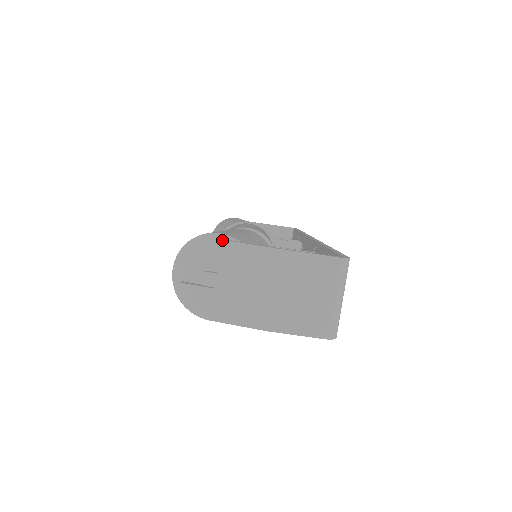
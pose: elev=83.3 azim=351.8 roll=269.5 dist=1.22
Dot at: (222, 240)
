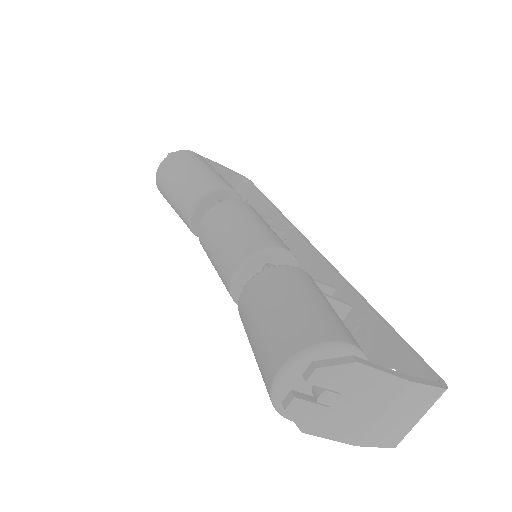
Dot at: (363, 364)
